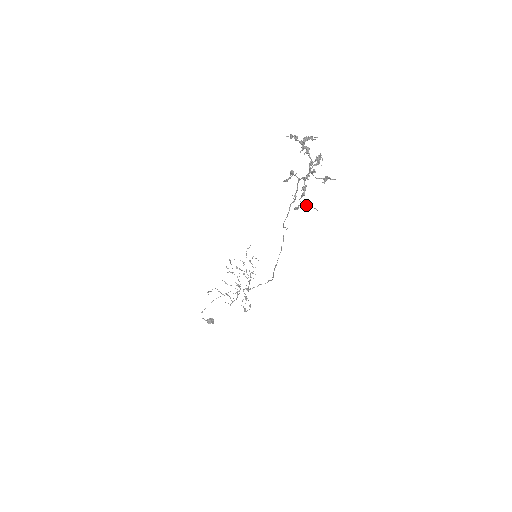
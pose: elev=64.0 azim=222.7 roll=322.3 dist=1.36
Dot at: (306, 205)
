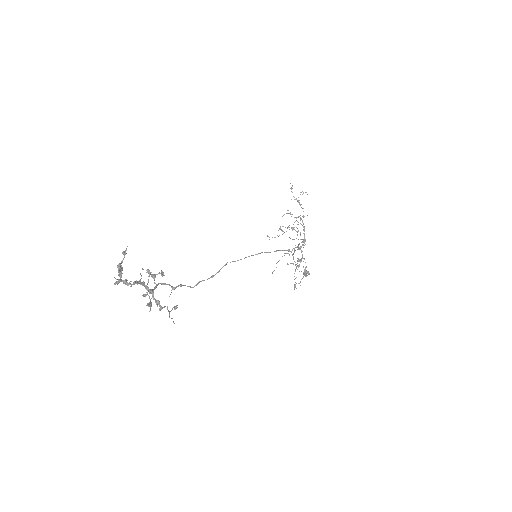
Dot at: (169, 317)
